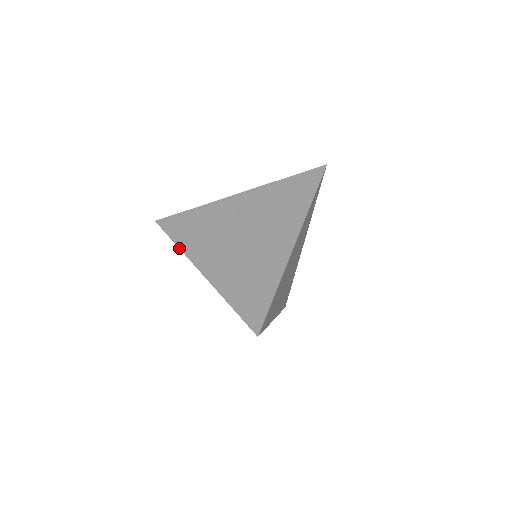
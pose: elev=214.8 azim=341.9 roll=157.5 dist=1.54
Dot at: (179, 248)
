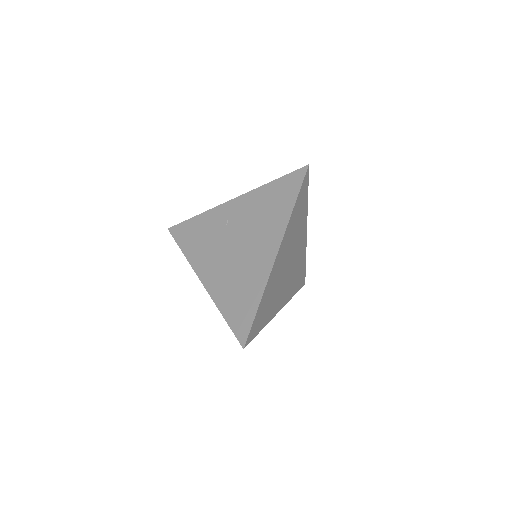
Dot at: (186, 258)
